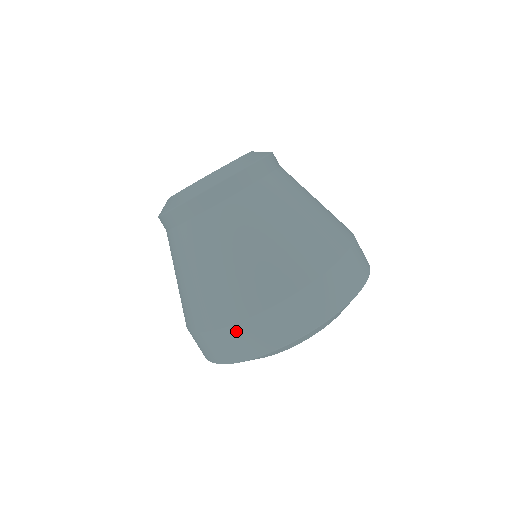
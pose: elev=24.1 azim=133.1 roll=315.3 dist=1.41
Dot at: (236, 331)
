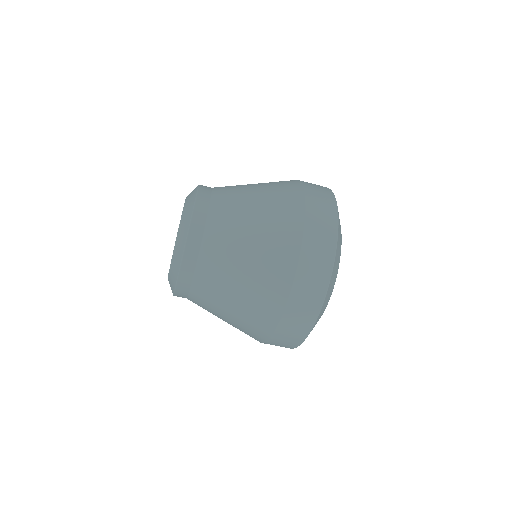
Dot at: occluded
